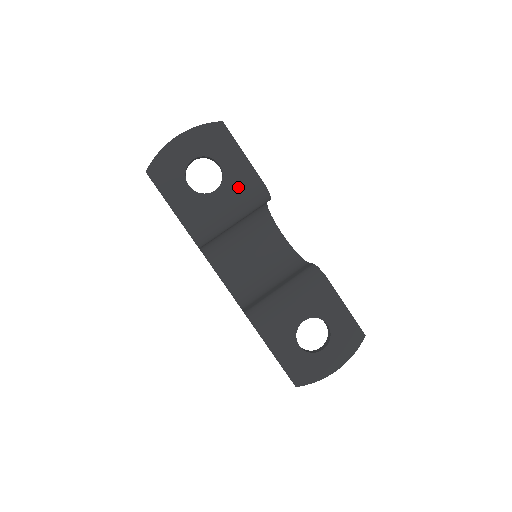
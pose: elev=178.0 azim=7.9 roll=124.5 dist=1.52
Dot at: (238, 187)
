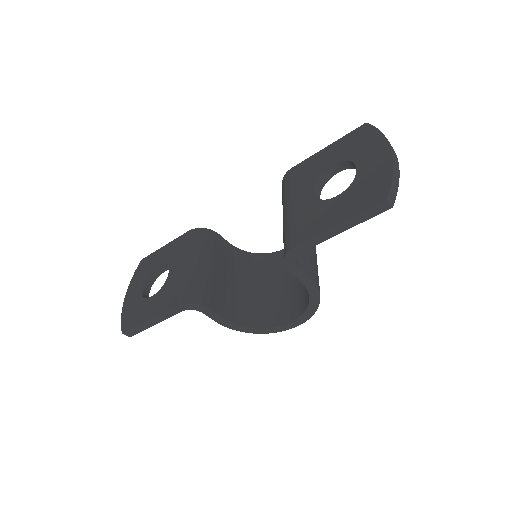
Dot at: (179, 252)
